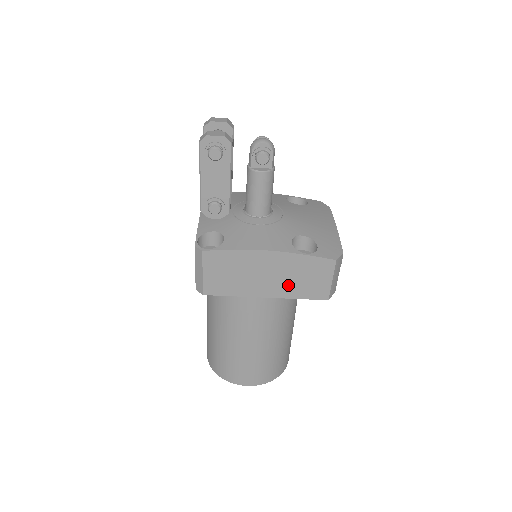
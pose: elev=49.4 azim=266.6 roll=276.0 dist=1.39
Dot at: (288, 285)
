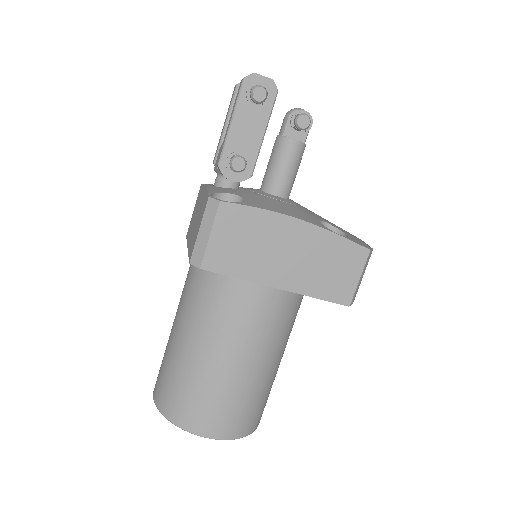
Dot at: (309, 275)
